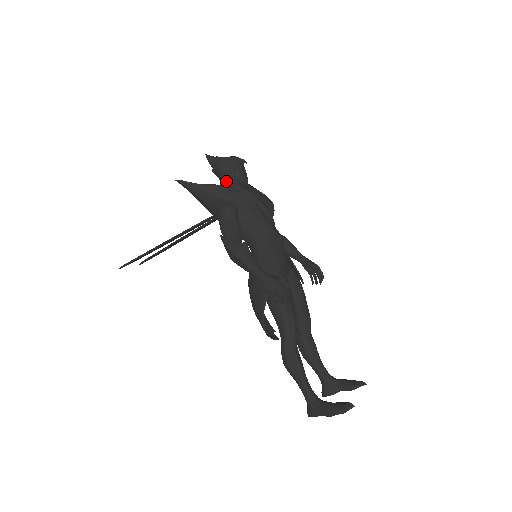
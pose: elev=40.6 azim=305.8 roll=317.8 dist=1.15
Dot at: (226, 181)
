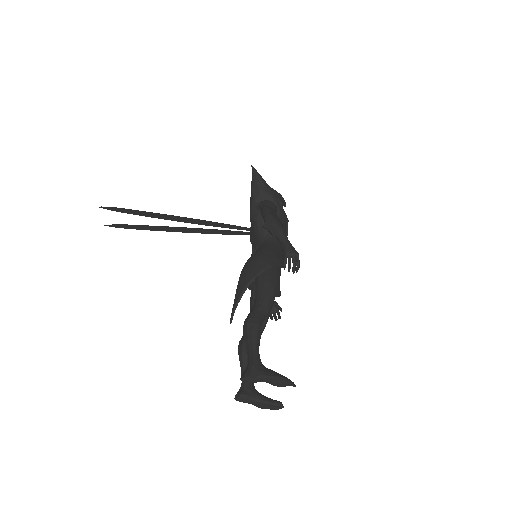
Dot at: occluded
